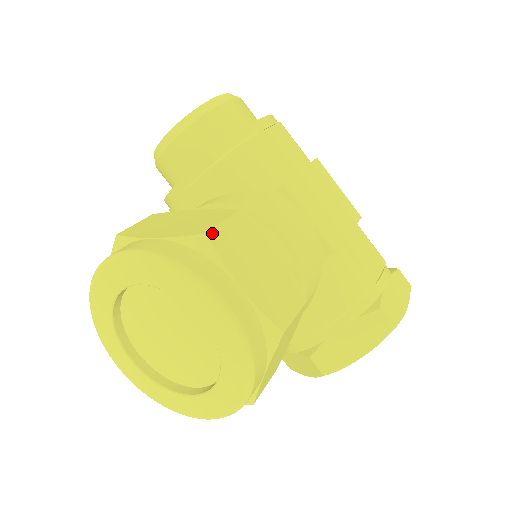
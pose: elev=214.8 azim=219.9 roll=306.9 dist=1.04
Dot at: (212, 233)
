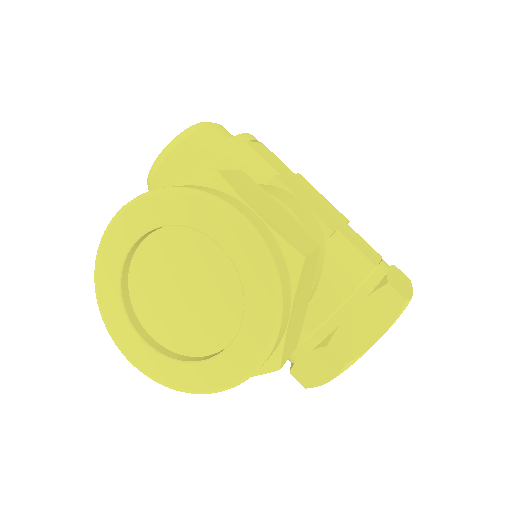
Dot at: (222, 172)
